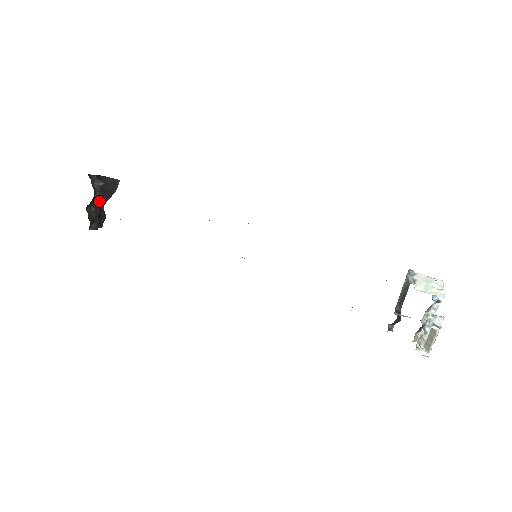
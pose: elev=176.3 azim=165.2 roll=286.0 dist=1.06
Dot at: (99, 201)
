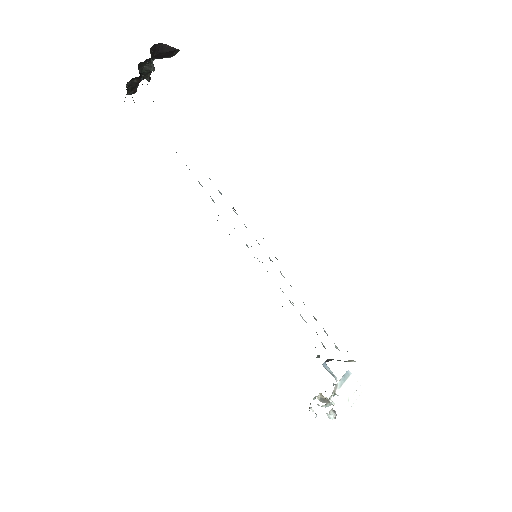
Dot at: (149, 58)
